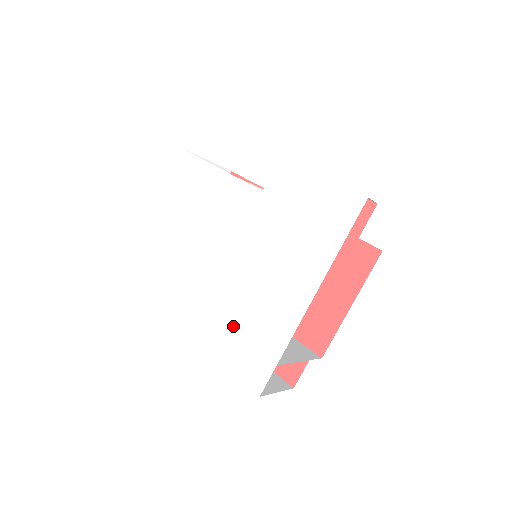
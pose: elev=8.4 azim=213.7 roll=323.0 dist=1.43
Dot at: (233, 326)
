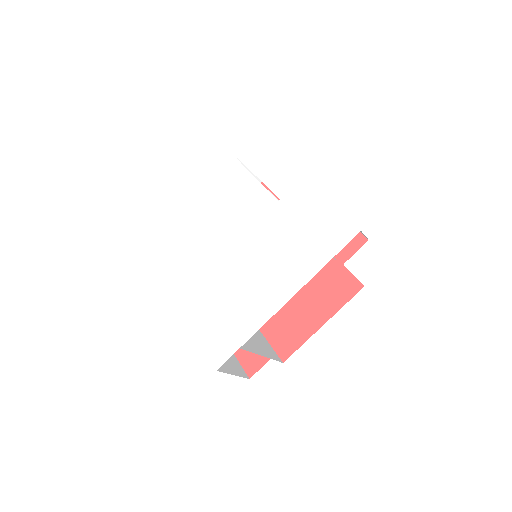
Dot at: (215, 305)
